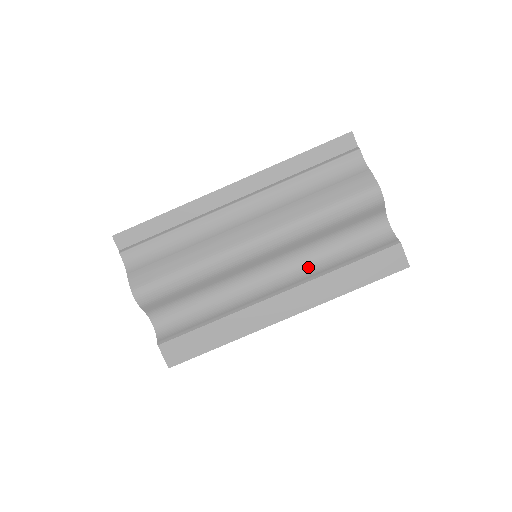
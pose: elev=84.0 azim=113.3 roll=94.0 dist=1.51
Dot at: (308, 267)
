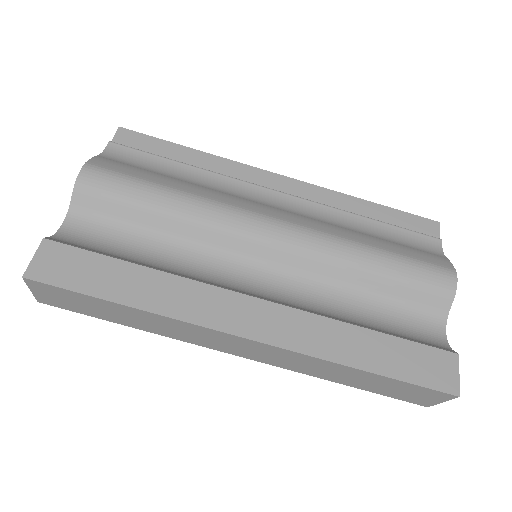
Dot at: (315, 306)
